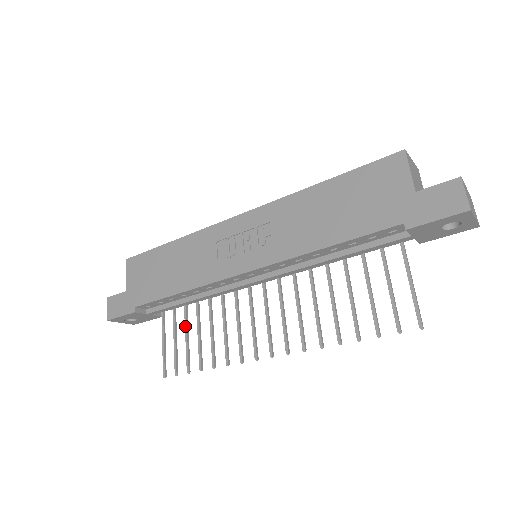
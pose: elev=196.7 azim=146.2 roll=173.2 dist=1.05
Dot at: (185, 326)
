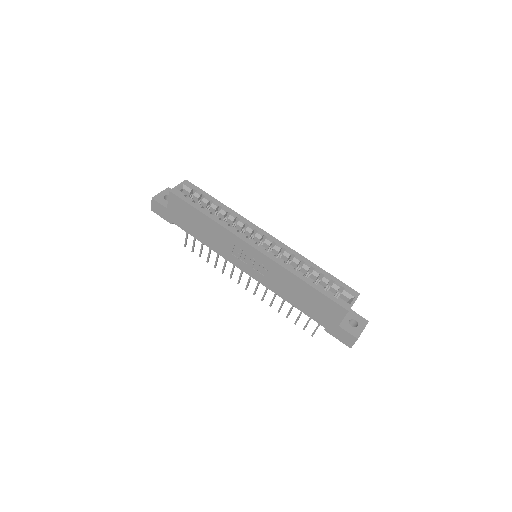
Dot at: occluded
